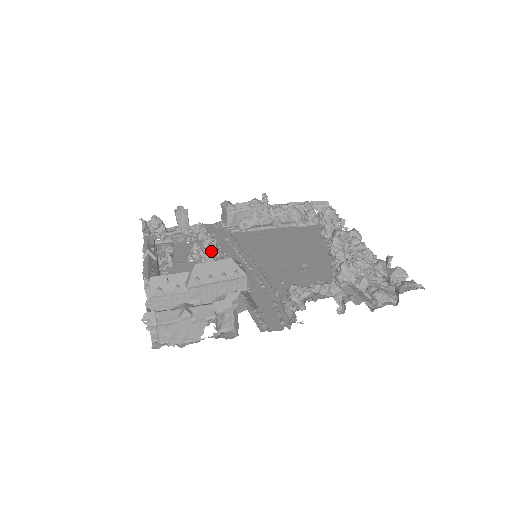
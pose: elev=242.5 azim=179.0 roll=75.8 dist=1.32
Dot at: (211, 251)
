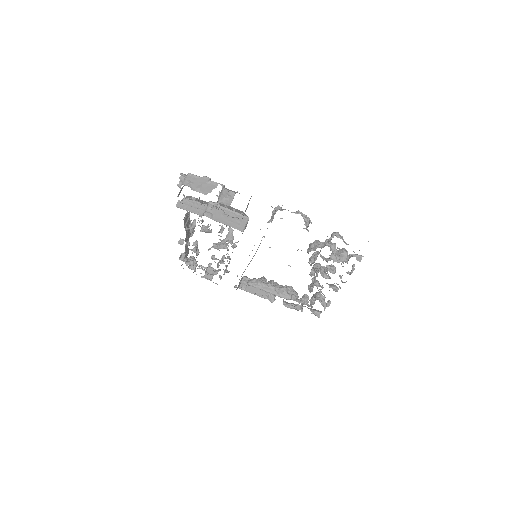
Dot at: occluded
